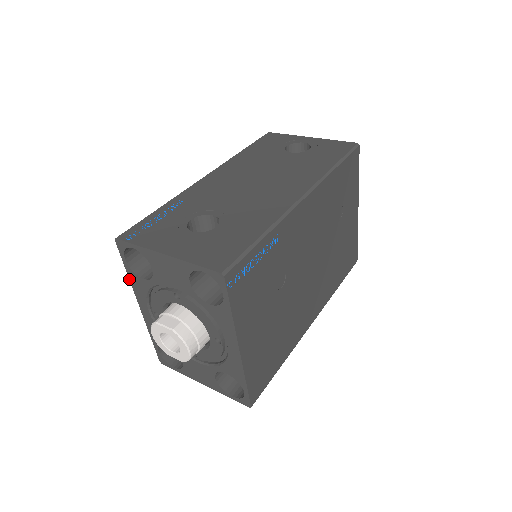
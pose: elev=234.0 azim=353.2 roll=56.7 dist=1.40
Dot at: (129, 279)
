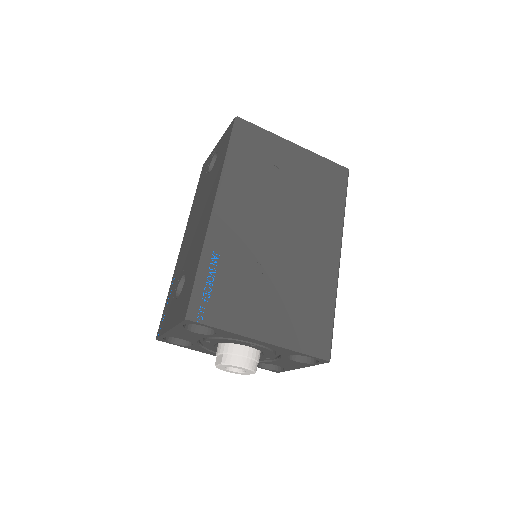
Dot at: occluded
